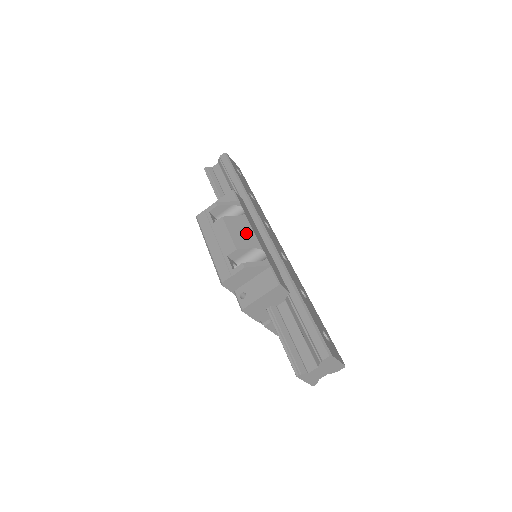
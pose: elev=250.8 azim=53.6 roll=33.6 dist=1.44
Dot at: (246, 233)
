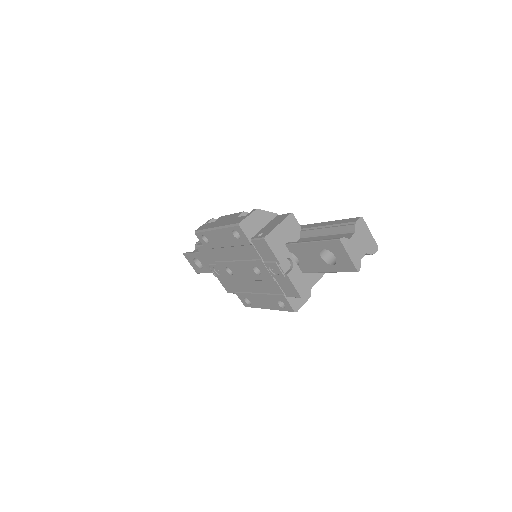
Dot at: occluded
